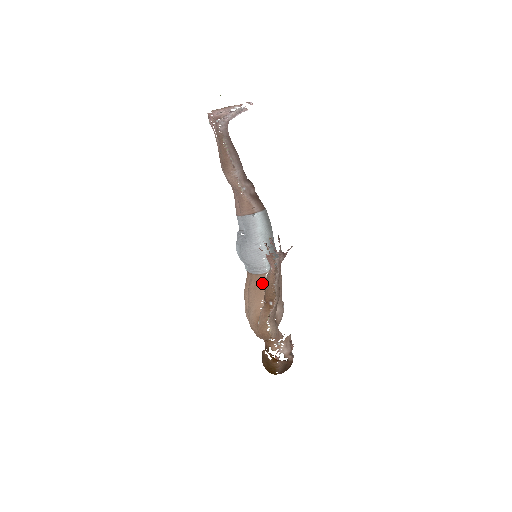
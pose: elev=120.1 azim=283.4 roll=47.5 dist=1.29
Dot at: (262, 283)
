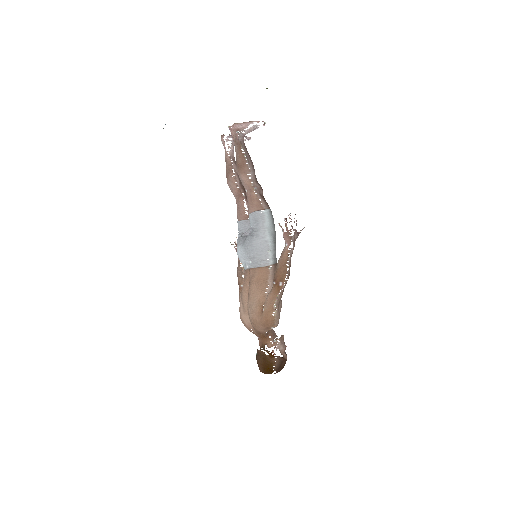
Dot at: (265, 275)
